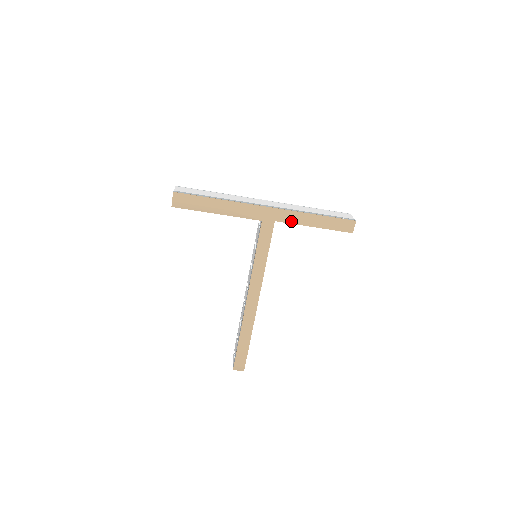
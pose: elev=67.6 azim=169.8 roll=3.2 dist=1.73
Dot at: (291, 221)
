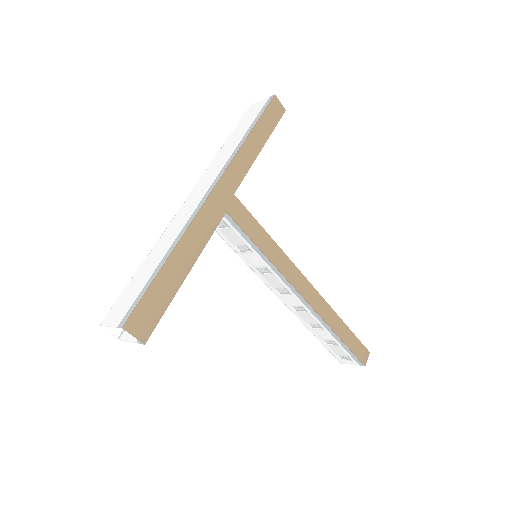
Dot at: (243, 173)
